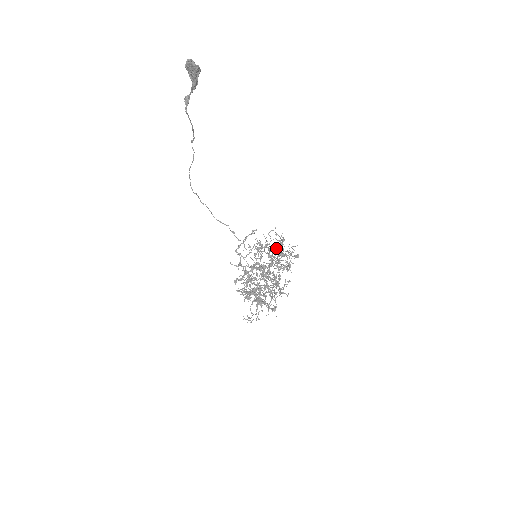
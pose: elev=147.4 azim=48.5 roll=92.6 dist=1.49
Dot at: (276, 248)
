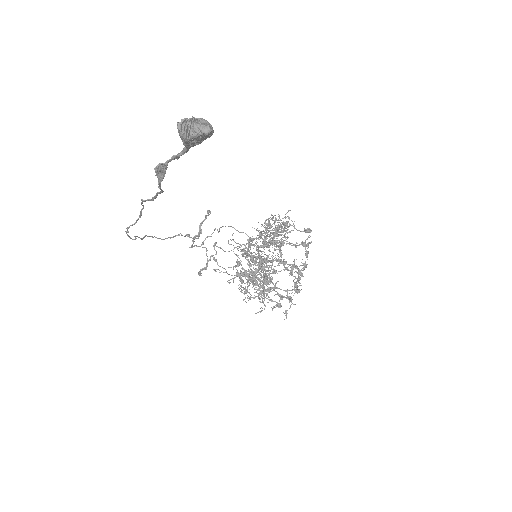
Dot at: (266, 229)
